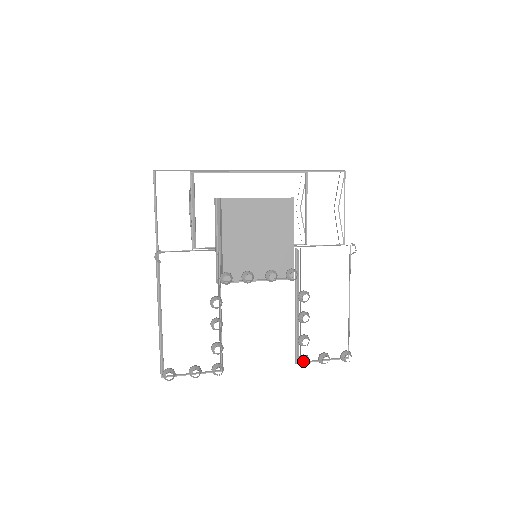
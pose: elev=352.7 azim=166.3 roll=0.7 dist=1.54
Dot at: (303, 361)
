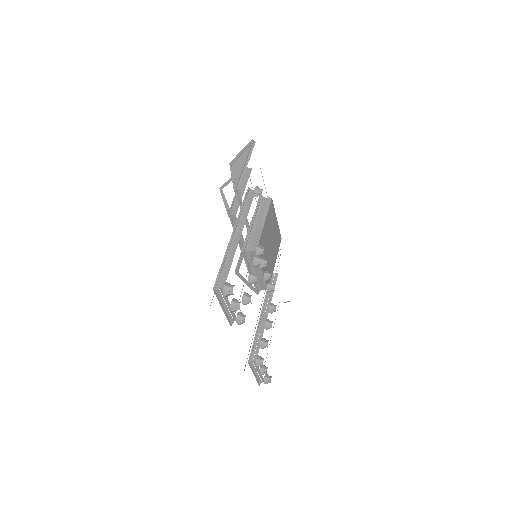
Dot at: occluded
